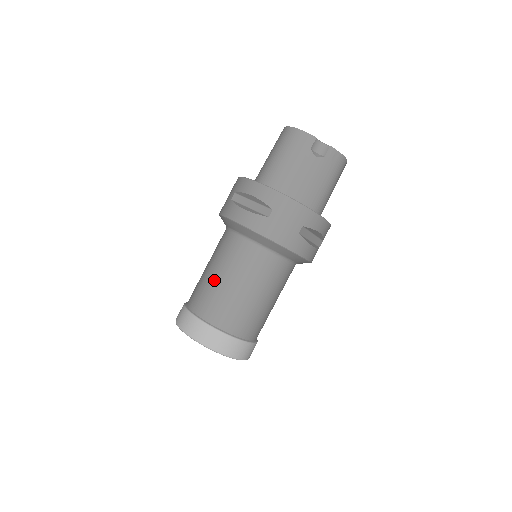
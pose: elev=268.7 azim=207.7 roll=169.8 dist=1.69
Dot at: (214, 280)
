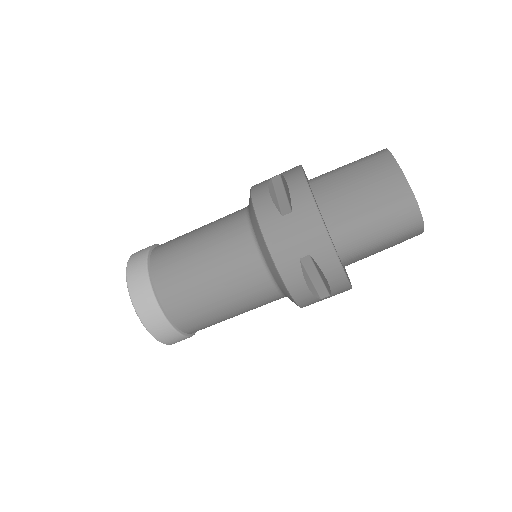
Dot at: (216, 308)
